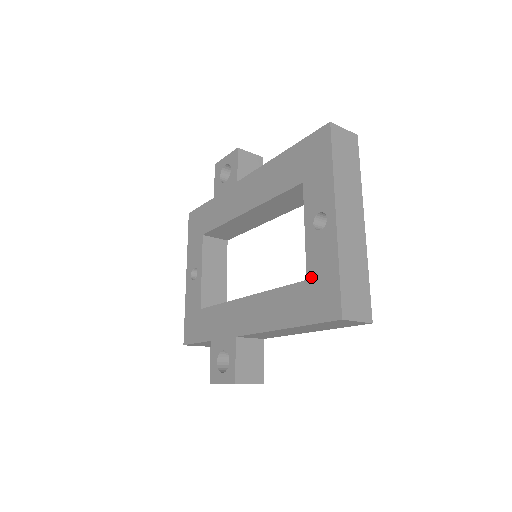
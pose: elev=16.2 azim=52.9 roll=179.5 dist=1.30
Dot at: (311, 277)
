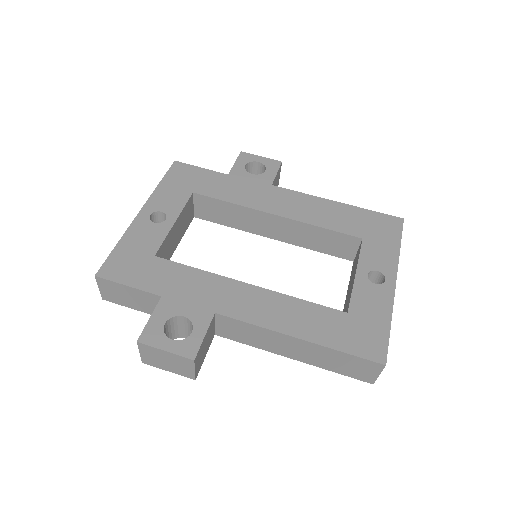
Dot at: (355, 313)
